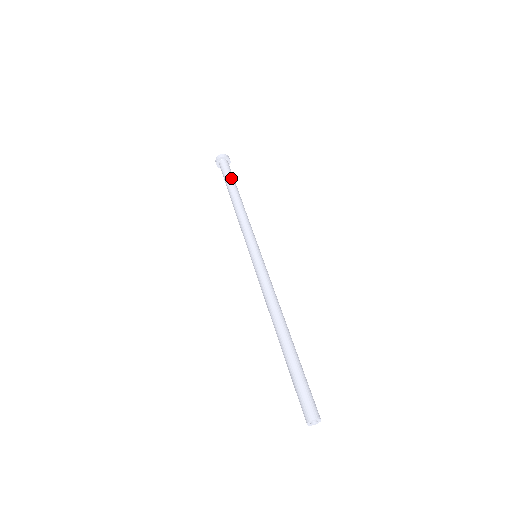
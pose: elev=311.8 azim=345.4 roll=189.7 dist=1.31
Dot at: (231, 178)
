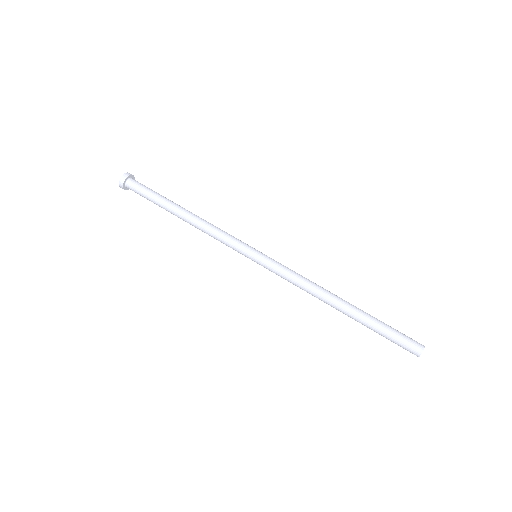
Dot at: (155, 200)
